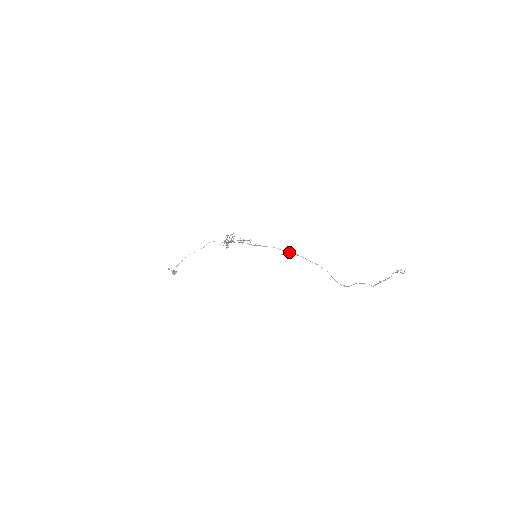
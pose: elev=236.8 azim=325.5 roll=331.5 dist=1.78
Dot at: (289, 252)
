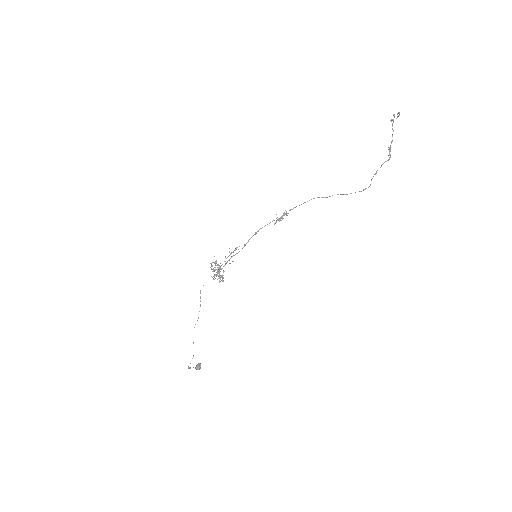
Dot at: occluded
